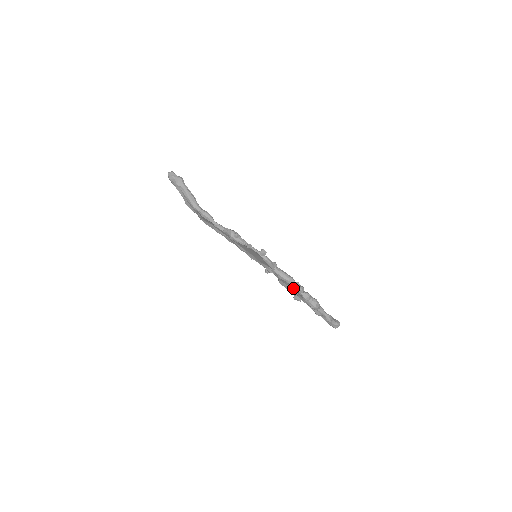
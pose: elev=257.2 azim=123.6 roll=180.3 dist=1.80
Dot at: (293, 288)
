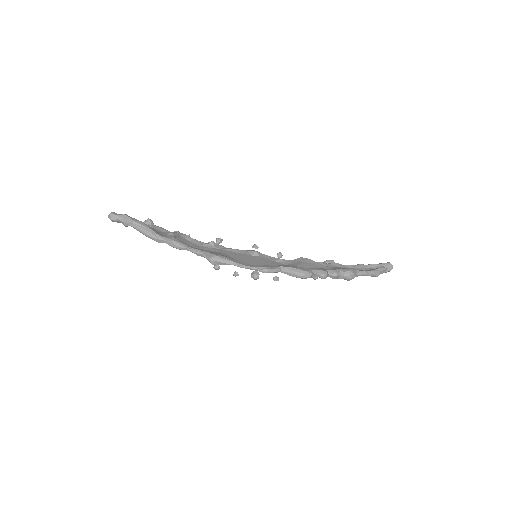
Dot at: occluded
